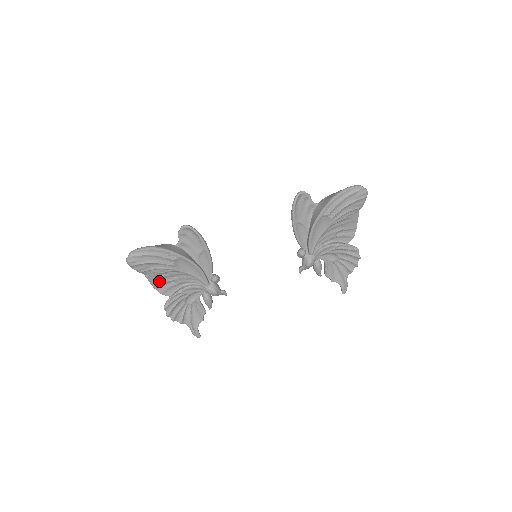
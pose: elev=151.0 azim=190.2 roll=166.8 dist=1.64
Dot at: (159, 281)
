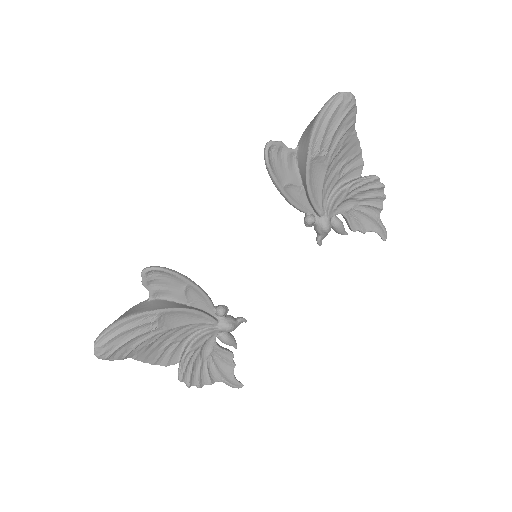
Dot at: (154, 354)
